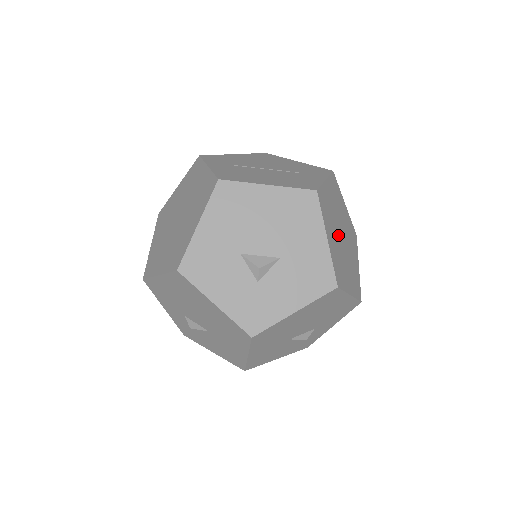
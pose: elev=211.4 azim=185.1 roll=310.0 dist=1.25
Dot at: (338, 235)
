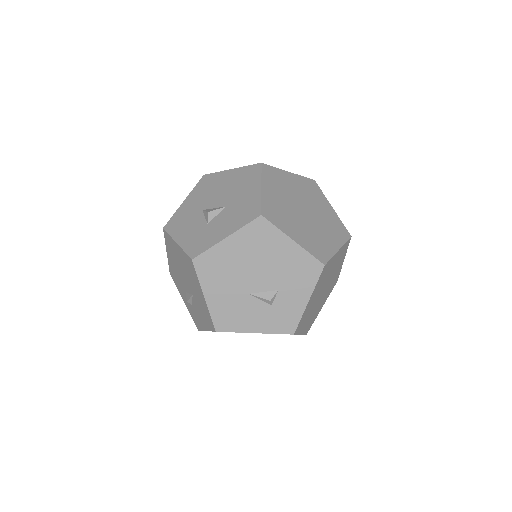
Dot at: (293, 203)
